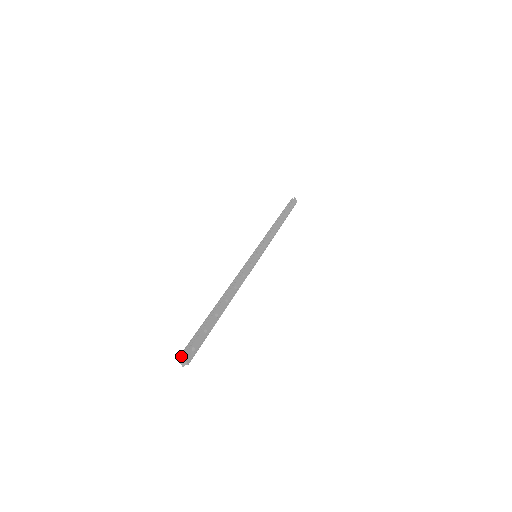
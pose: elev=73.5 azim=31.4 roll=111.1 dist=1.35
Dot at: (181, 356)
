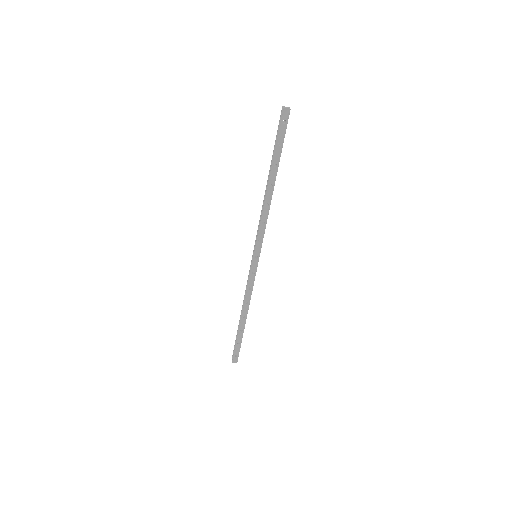
Dot at: (232, 359)
